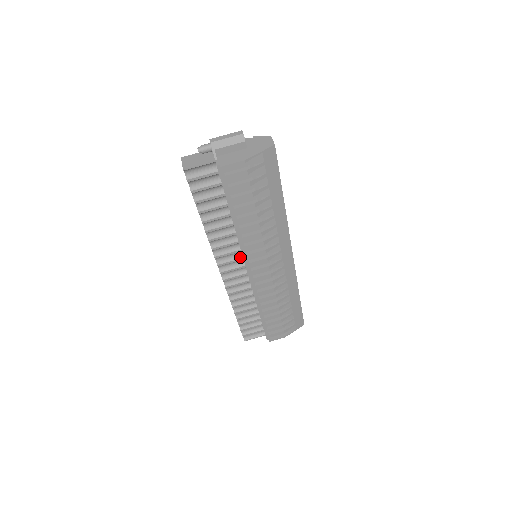
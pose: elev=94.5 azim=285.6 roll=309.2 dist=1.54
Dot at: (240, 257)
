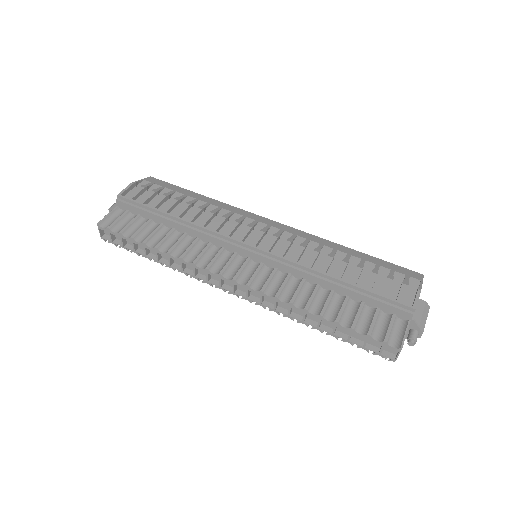
Dot at: (232, 255)
